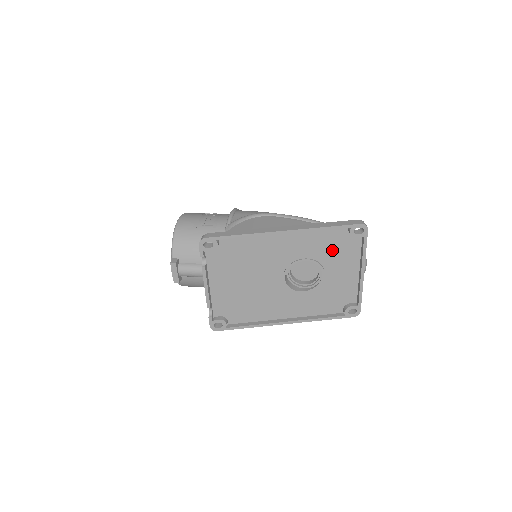
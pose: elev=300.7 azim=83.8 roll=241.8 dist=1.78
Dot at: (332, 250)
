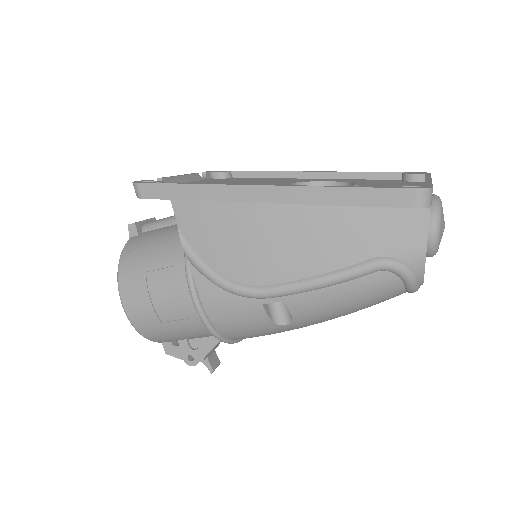
Dot at: (375, 183)
